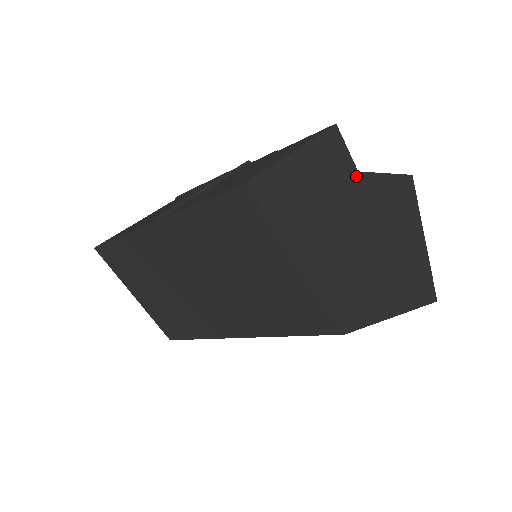
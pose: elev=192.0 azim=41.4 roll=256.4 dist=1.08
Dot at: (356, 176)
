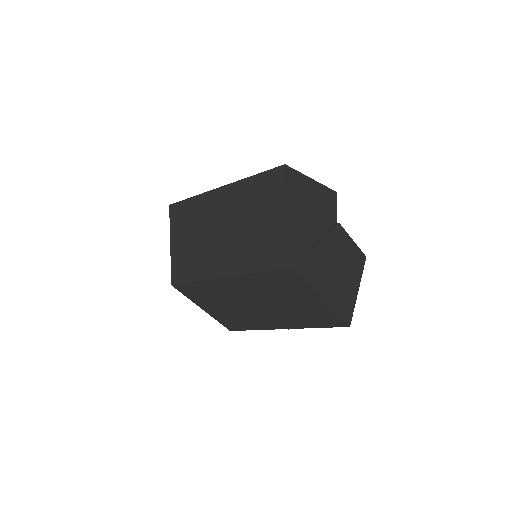
Dot at: (335, 220)
